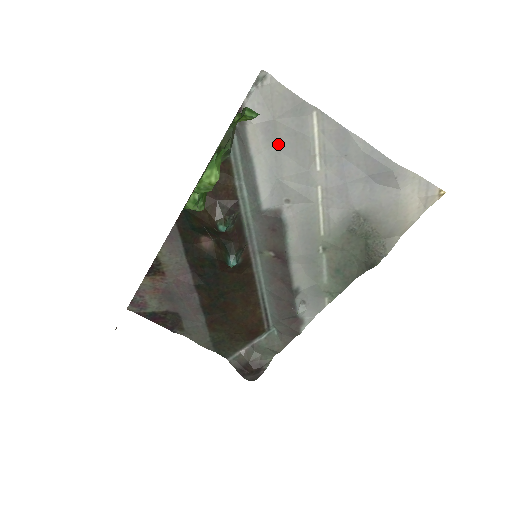
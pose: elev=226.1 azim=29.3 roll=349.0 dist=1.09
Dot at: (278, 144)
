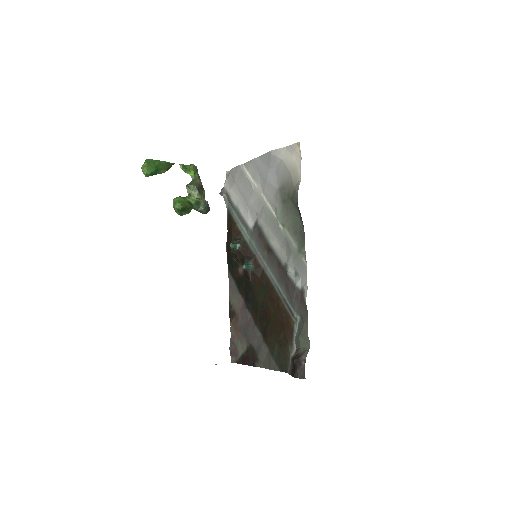
Dot at: (241, 191)
